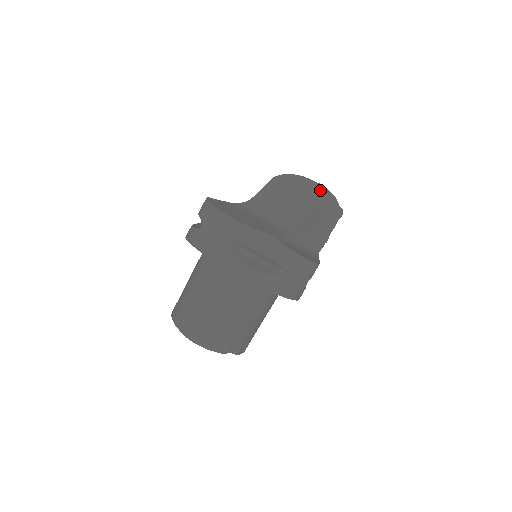
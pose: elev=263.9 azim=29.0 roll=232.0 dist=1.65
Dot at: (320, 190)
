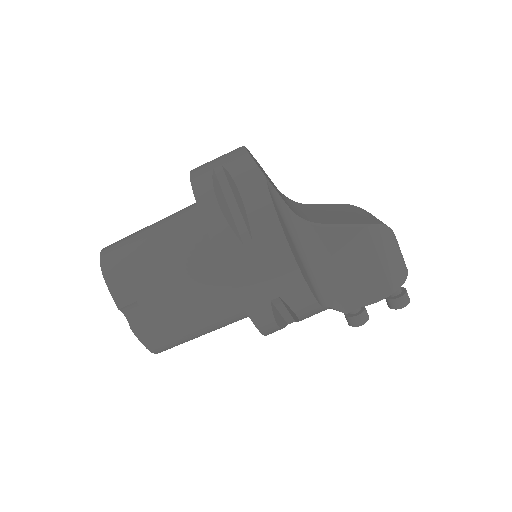
Dot at: (383, 224)
